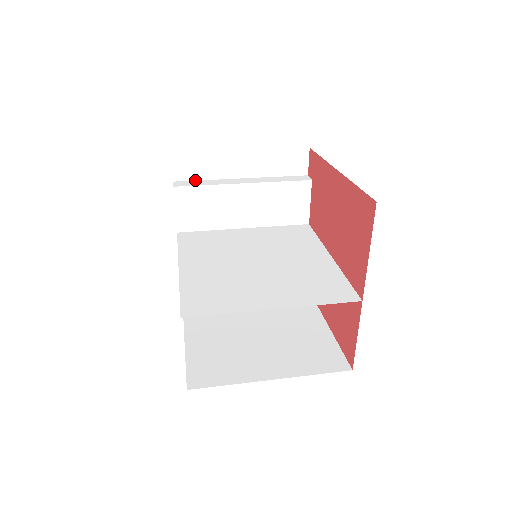
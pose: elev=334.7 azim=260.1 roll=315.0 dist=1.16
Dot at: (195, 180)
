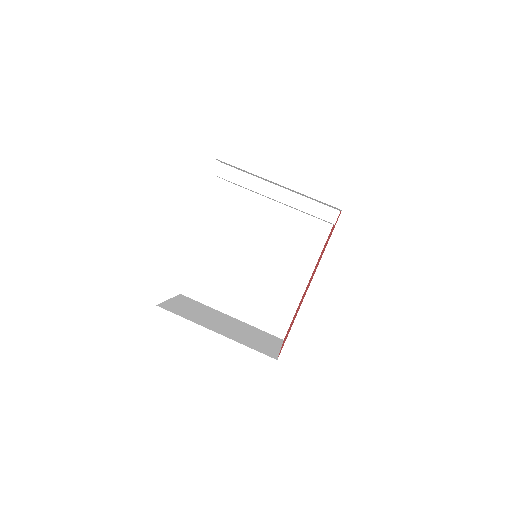
Dot at: occluded
